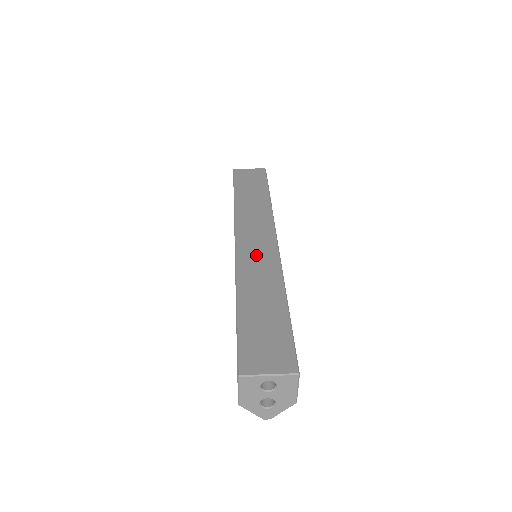
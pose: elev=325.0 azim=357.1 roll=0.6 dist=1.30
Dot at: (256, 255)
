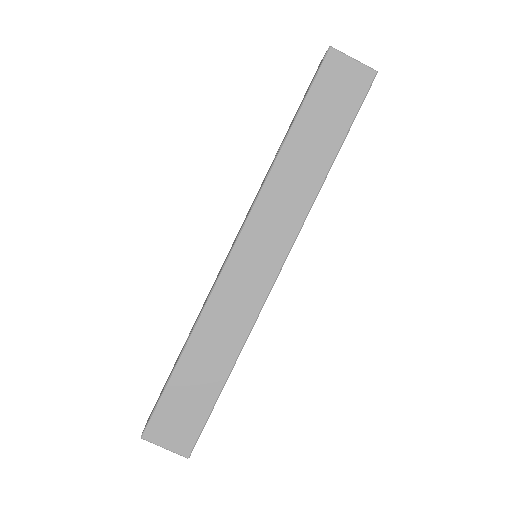
Dot at: (240, 289)
